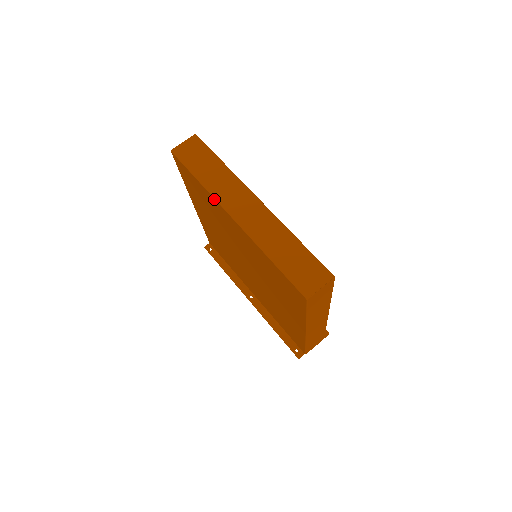
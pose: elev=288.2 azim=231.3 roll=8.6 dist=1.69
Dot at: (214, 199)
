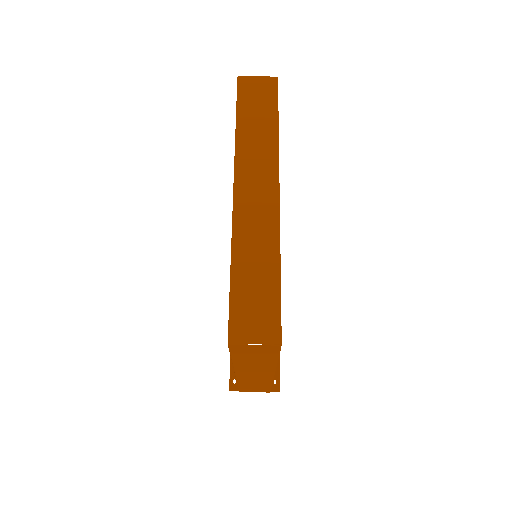
Dot at: (234, 158)
